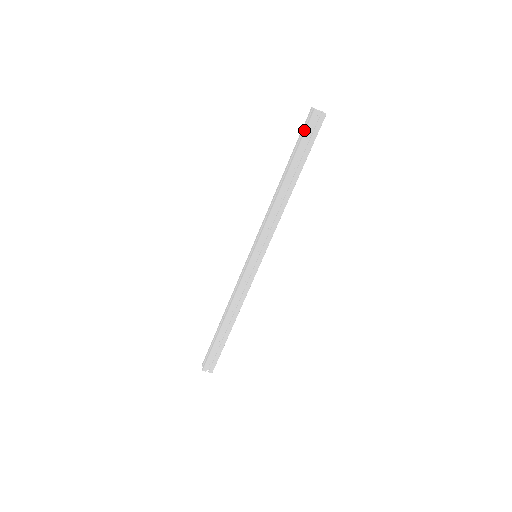
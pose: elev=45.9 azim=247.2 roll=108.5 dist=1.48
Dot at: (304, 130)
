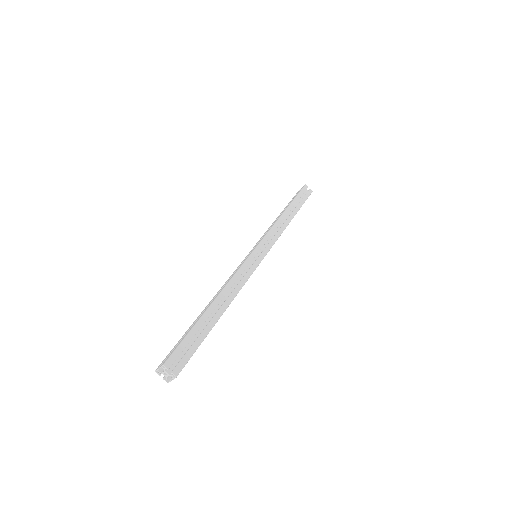
Dot at: (298, 192)
